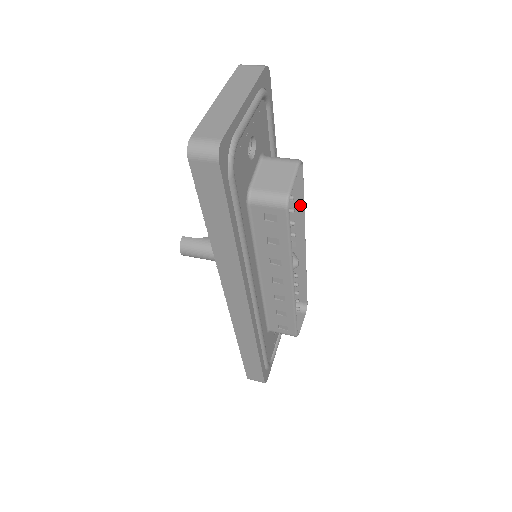
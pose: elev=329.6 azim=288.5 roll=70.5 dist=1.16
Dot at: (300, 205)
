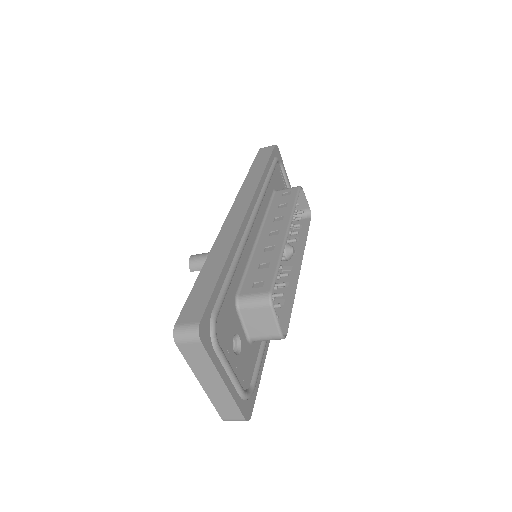
Dot at: (304, 239)
